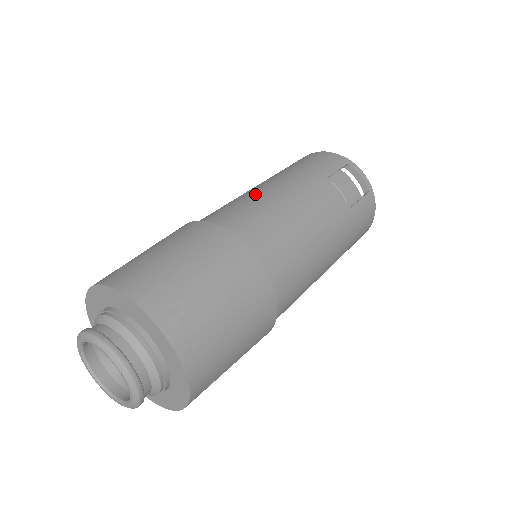
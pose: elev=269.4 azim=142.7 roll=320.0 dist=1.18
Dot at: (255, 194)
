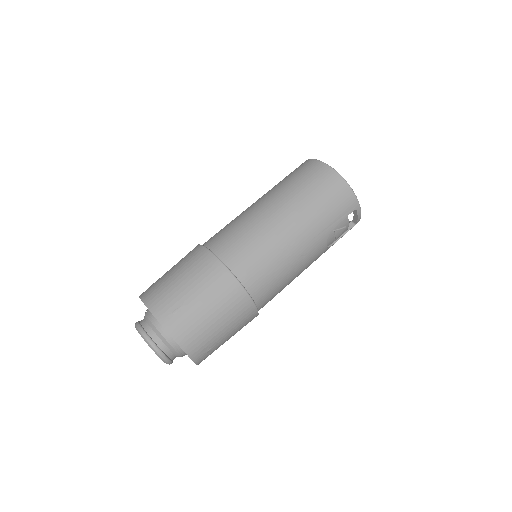
Dot at: (277, 245)
